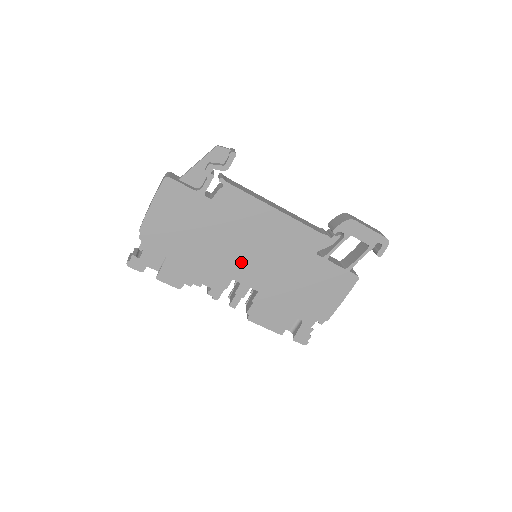
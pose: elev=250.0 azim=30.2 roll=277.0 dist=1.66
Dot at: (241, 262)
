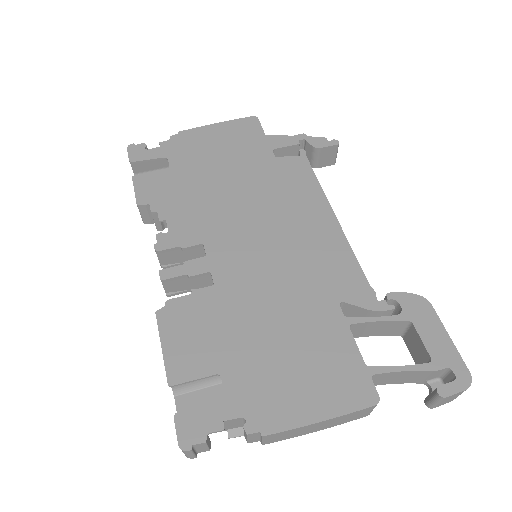
Dot at: (235, 234)
